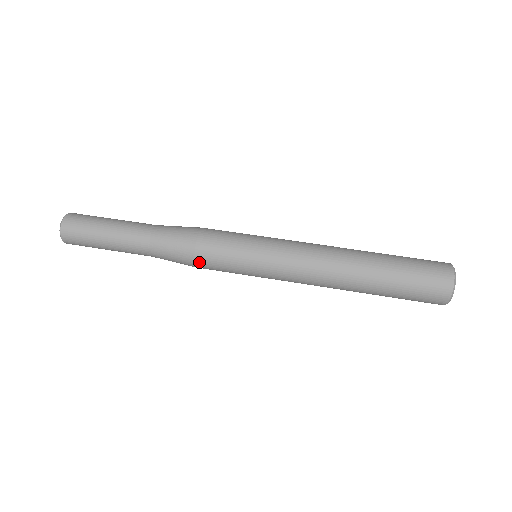
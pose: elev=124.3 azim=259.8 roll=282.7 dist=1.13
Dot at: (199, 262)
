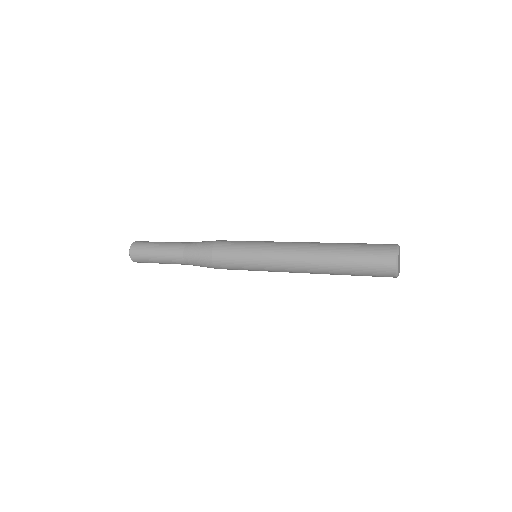
Dot at: (215, 254)
